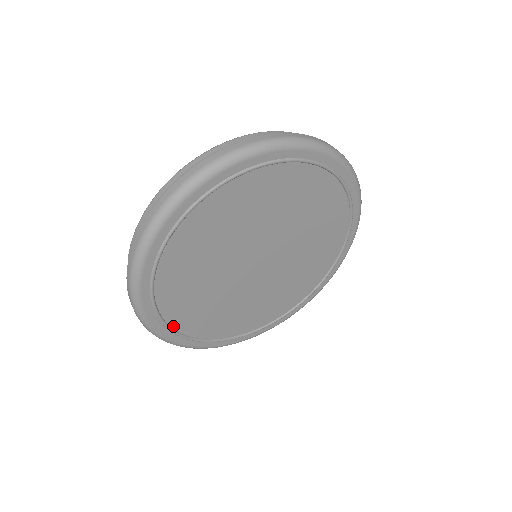
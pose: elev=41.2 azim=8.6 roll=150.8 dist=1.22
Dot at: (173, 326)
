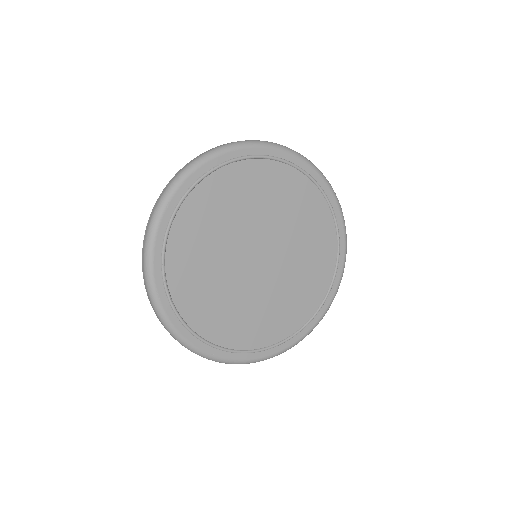
Dot at: (250, 348)
